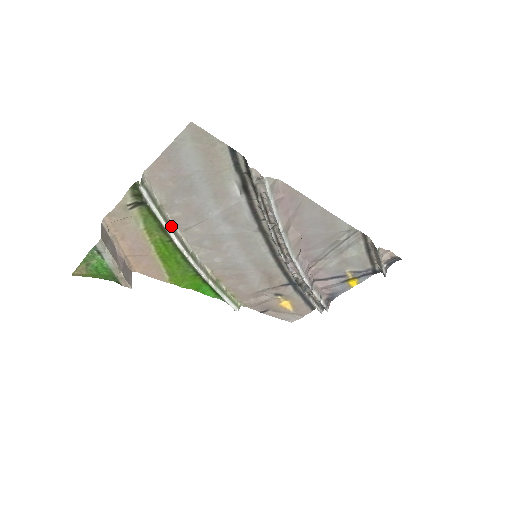
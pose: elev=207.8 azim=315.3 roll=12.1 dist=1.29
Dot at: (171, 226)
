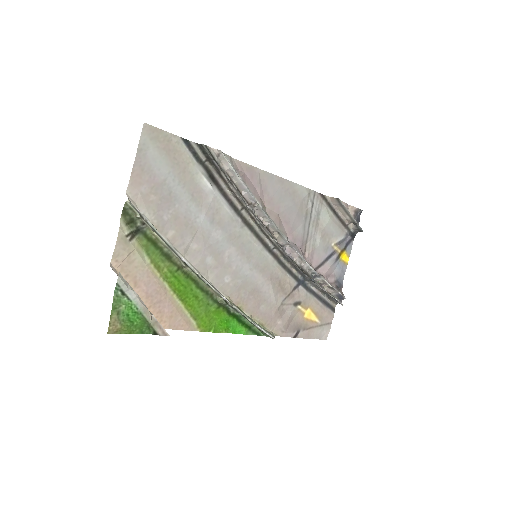
Dot at: (172, 247)
